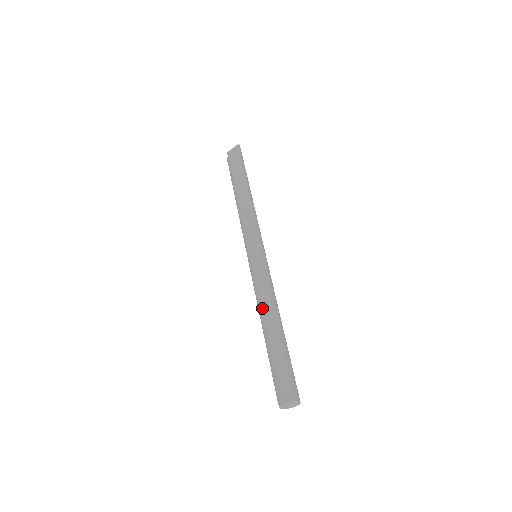
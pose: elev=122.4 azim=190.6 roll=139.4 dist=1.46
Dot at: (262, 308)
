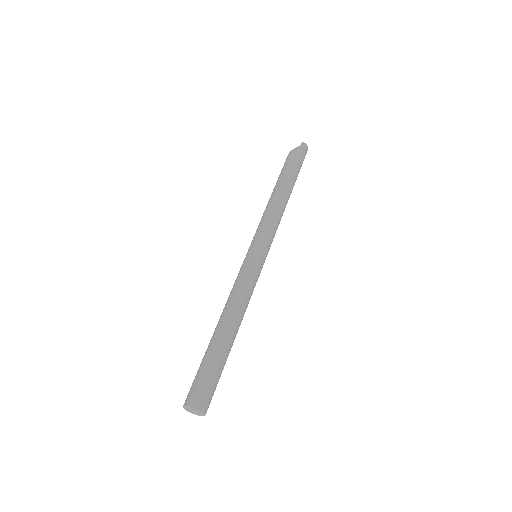
Dot at: (224, 308)
